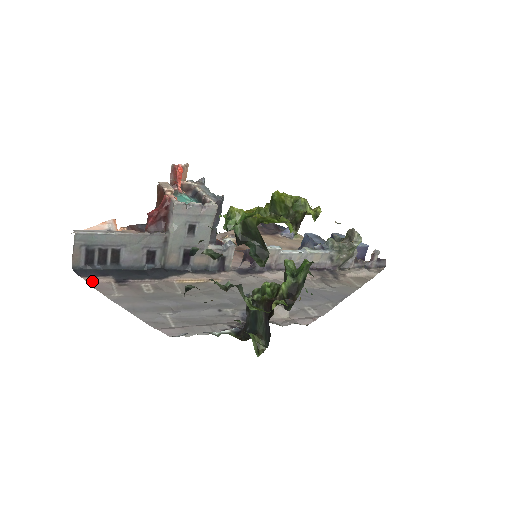
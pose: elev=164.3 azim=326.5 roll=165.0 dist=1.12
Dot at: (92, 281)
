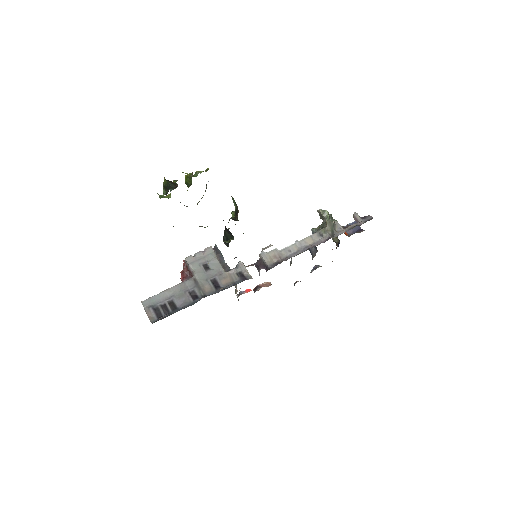
Dot at: (161, 317)
